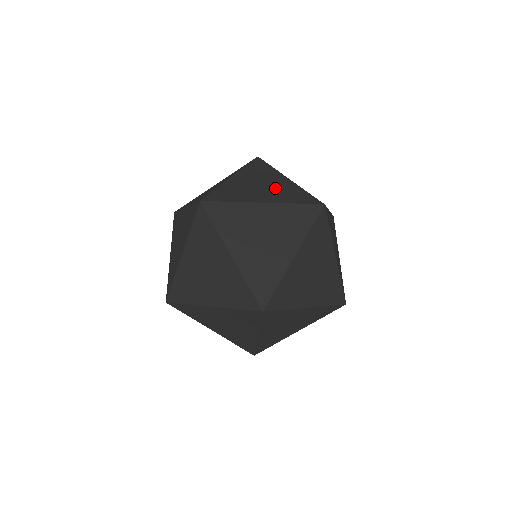
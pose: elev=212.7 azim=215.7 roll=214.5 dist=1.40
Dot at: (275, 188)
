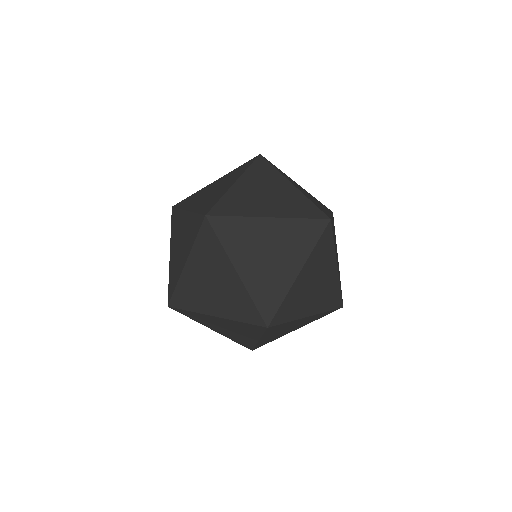
Dot at: occluded
